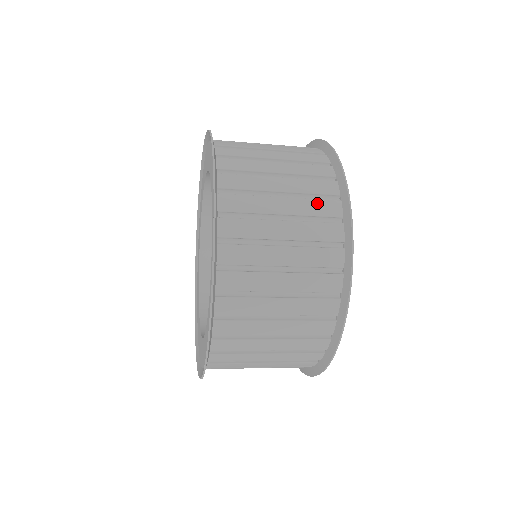
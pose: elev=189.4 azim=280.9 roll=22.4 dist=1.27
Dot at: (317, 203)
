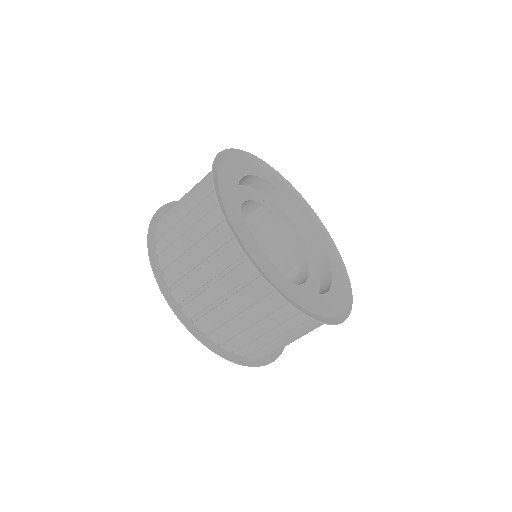
Dot at: (204, 205)
